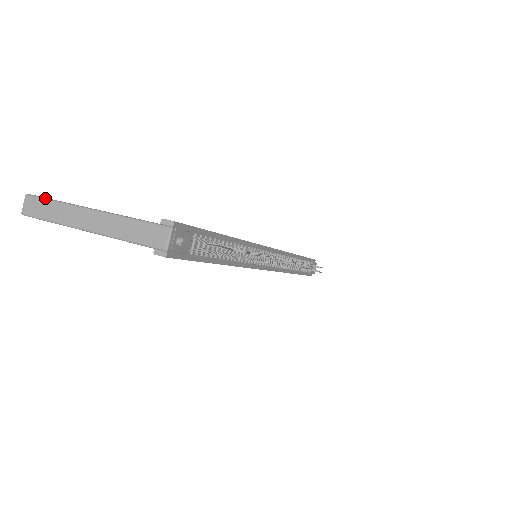
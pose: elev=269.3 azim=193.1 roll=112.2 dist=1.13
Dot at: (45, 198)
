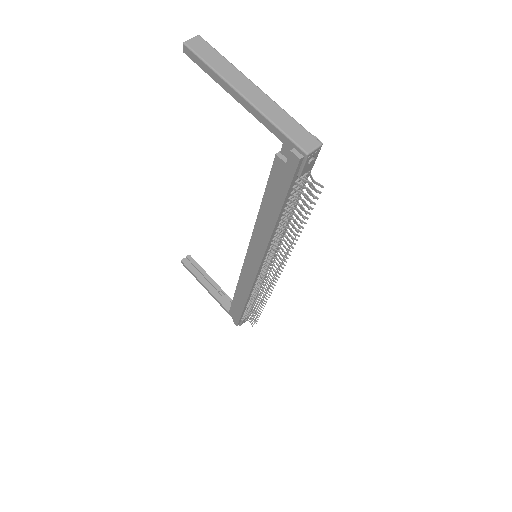
Dot at: occluded
